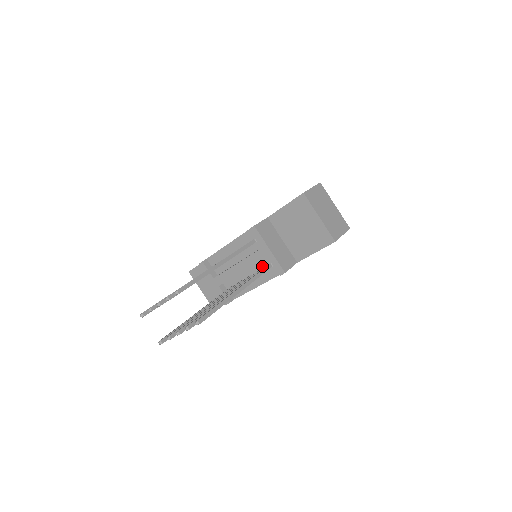
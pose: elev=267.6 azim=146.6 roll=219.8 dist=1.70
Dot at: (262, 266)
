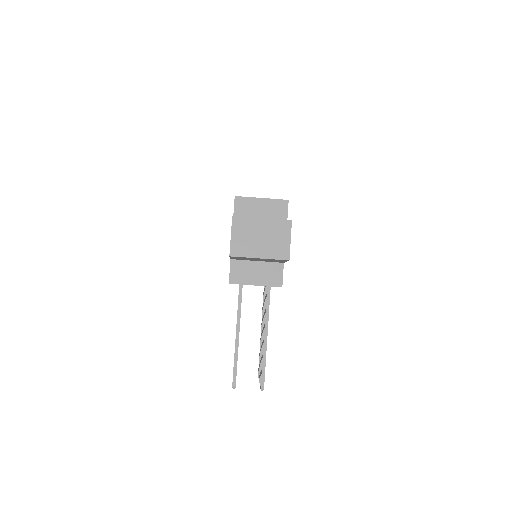
Dot at: occluded
